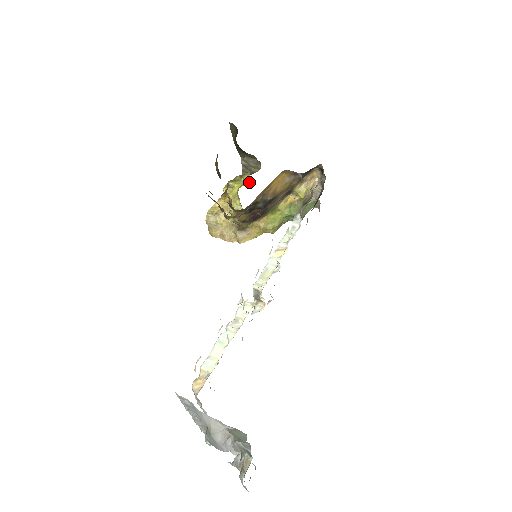
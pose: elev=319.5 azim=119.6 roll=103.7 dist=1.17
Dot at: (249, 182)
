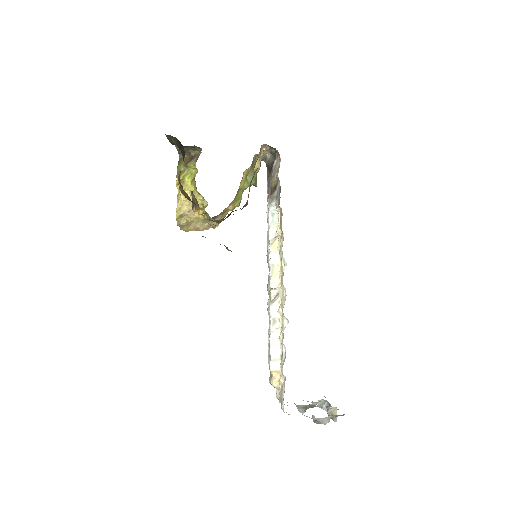
Dot at: (197, 169)
